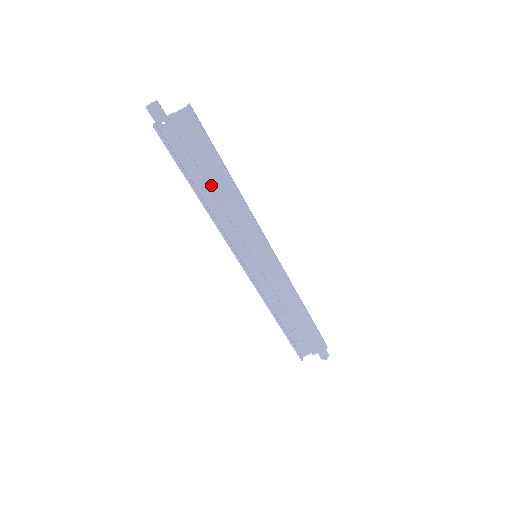
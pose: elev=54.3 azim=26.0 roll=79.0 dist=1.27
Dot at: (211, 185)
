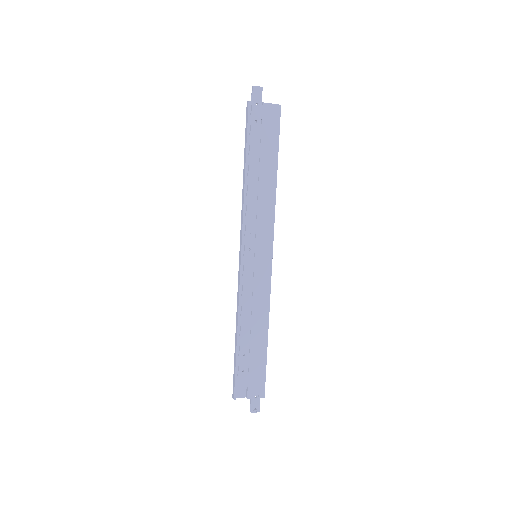
Dot at: (260, 170)
